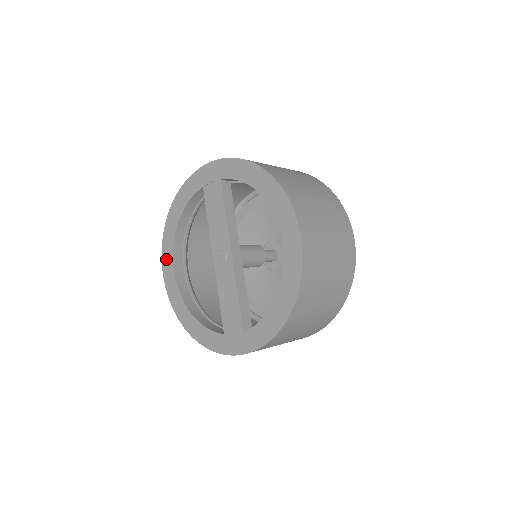
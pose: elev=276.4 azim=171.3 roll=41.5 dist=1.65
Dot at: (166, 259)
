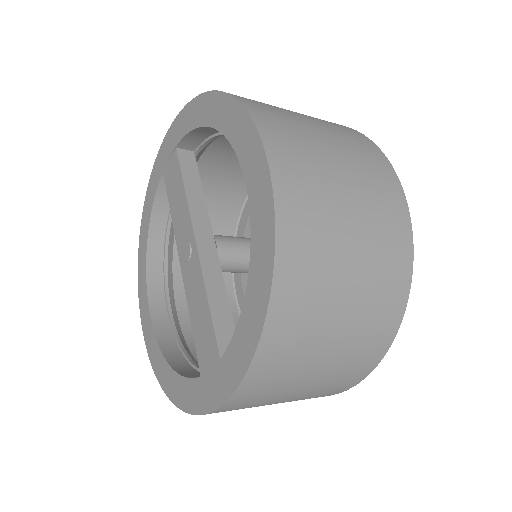
Dot at: (141, 295)
